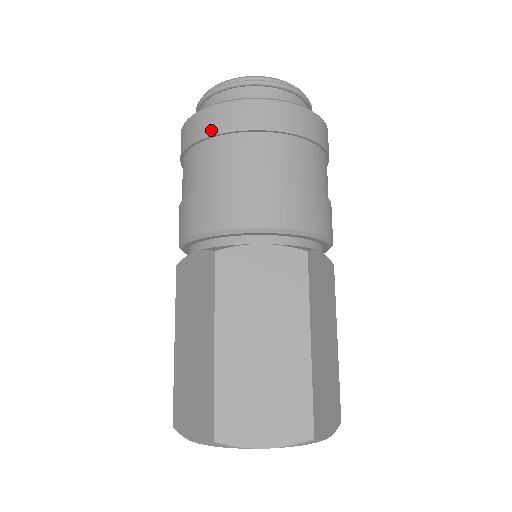
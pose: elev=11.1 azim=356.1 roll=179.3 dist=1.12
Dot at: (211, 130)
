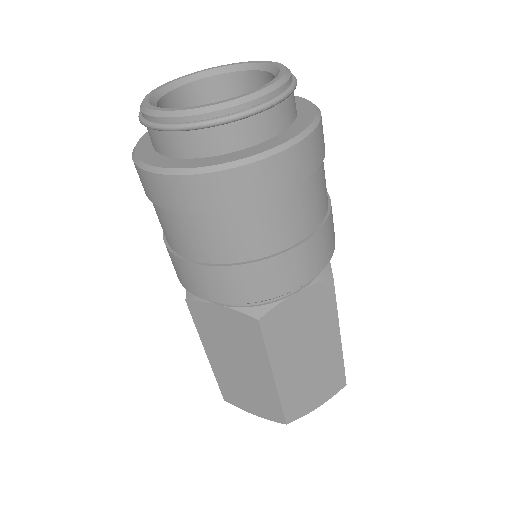
Dot at: (219, 204)
